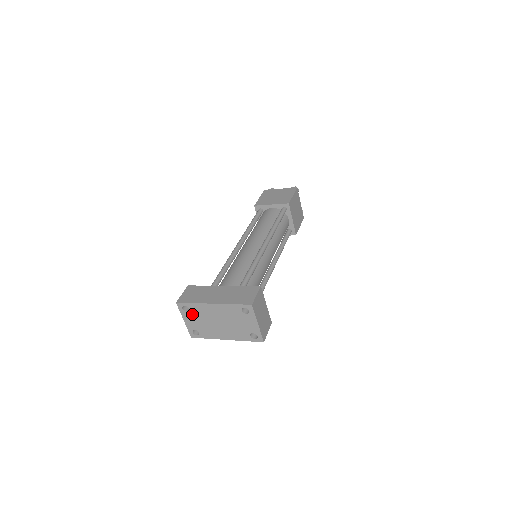
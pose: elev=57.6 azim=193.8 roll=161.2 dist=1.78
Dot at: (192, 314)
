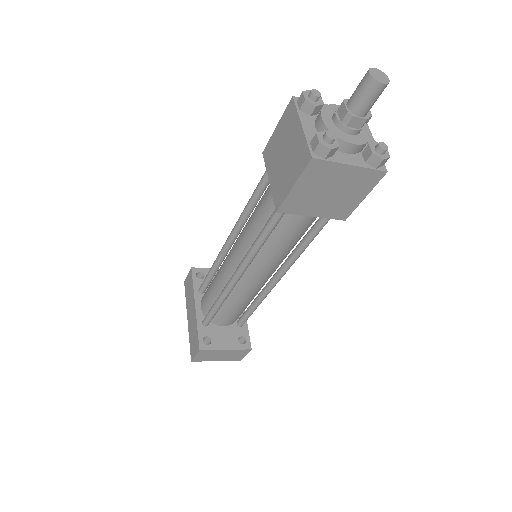
Dot at: occluded
